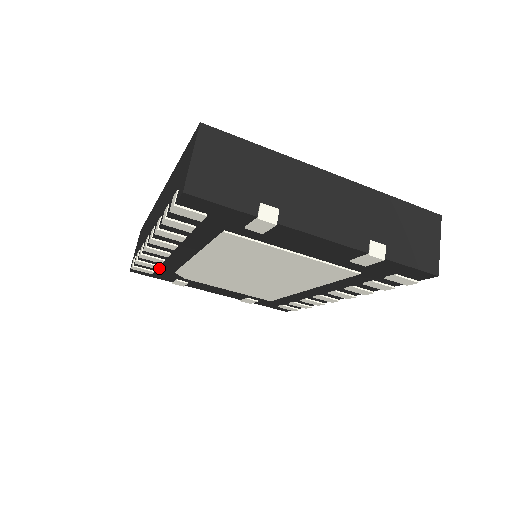
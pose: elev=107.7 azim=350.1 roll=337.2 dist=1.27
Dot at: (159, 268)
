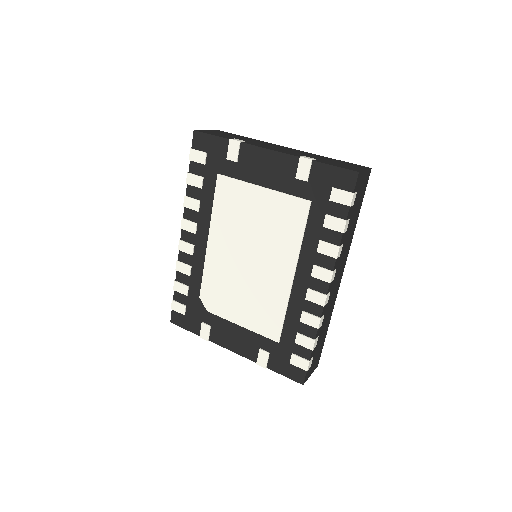
Dot at: (189, 295)
